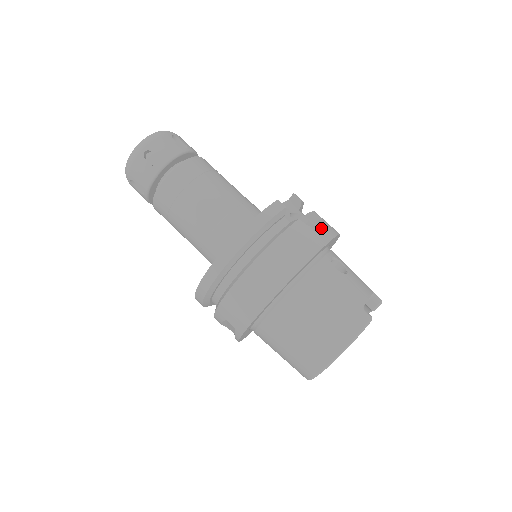
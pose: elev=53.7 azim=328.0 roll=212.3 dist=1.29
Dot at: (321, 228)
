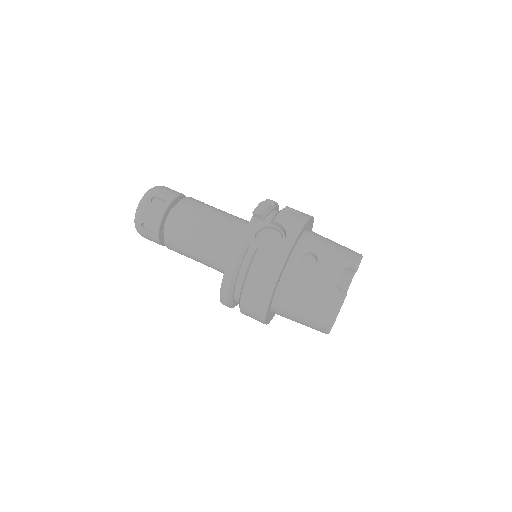
Dot at: (284, 233)
